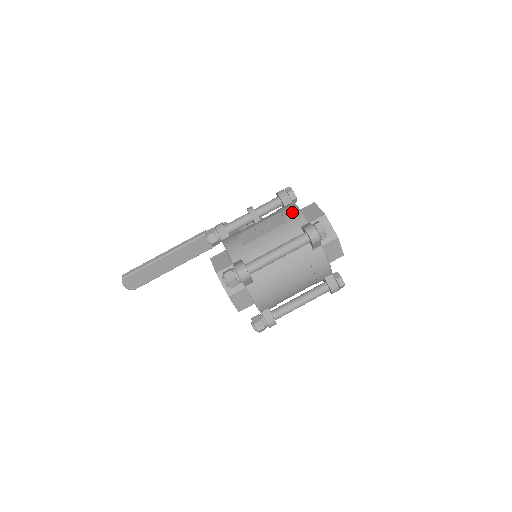
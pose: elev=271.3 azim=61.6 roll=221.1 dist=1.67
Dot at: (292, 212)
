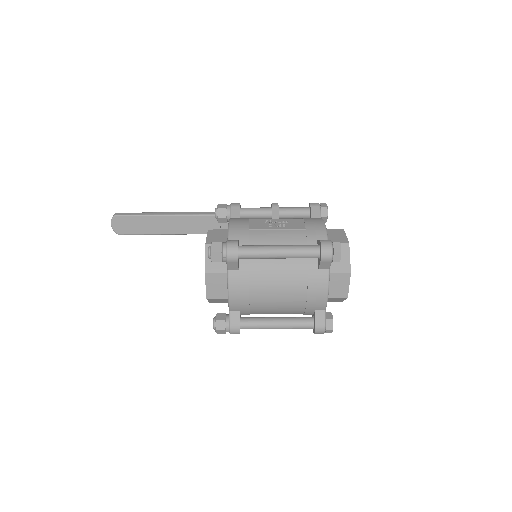
Dot at: (316, 223)
